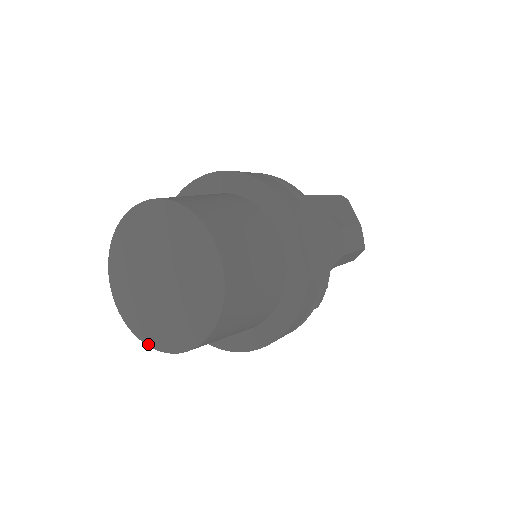
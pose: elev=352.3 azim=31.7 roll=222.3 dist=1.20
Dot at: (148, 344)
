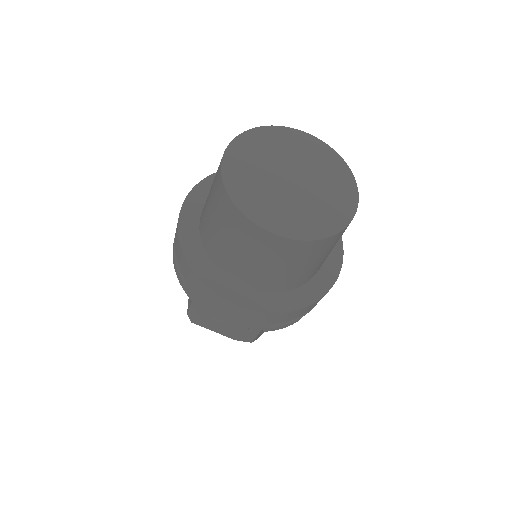
Dot at: (275, 232)
